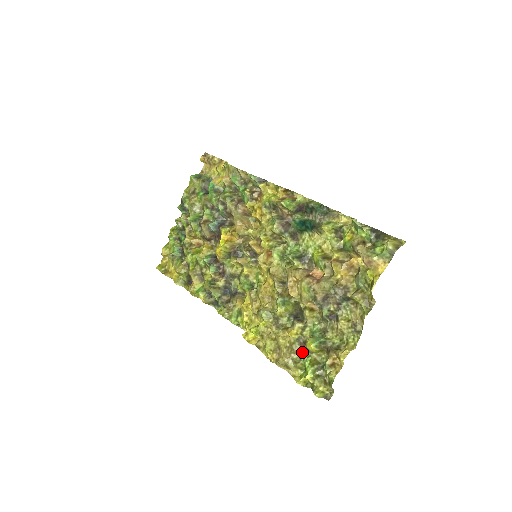
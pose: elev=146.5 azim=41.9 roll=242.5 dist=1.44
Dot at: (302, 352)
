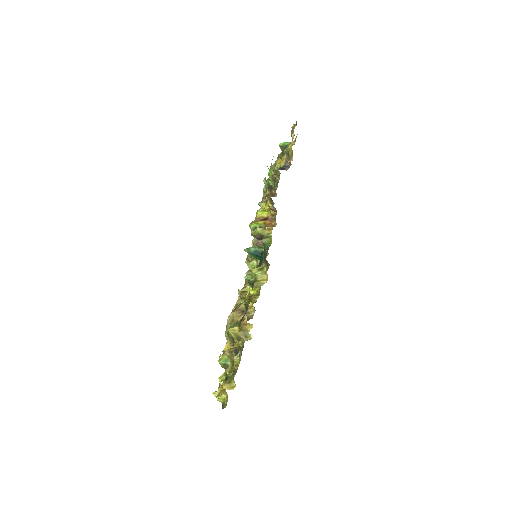
Dot at: occluded
